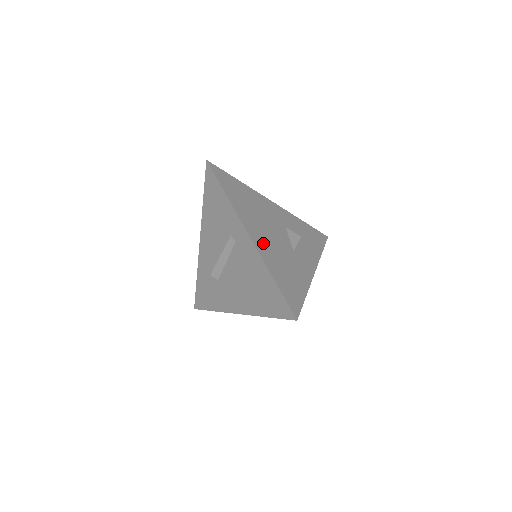
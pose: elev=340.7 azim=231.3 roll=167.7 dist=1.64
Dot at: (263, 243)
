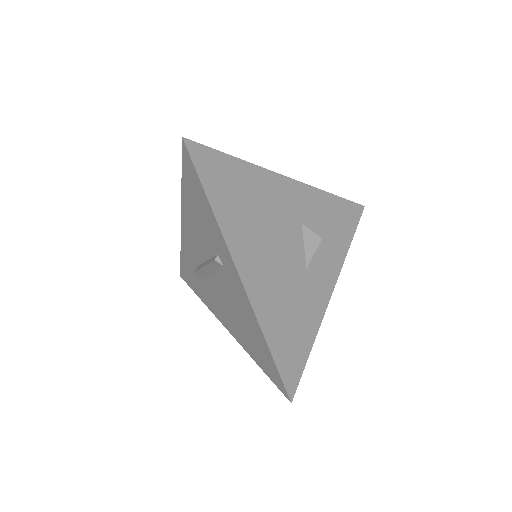
Dot at: (260, 280)
